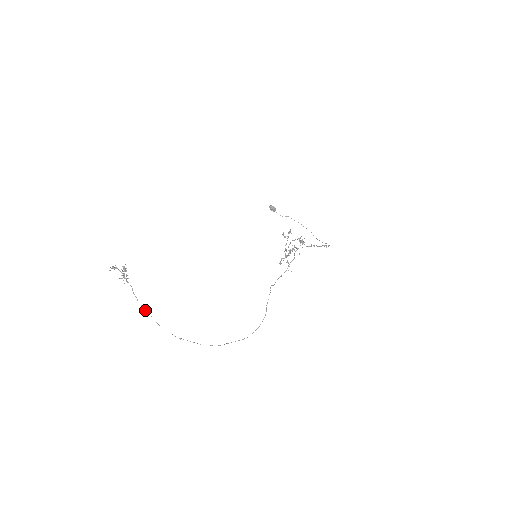
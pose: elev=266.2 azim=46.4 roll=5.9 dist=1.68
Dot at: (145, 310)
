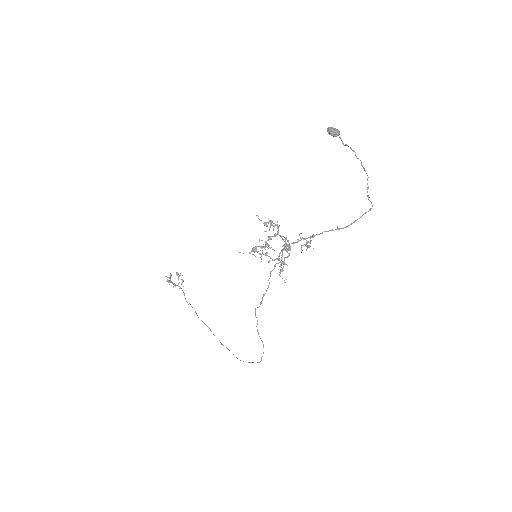
Dot at: (196, 313)
